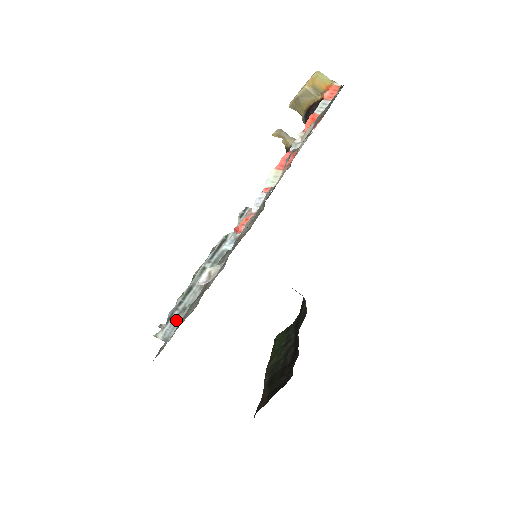
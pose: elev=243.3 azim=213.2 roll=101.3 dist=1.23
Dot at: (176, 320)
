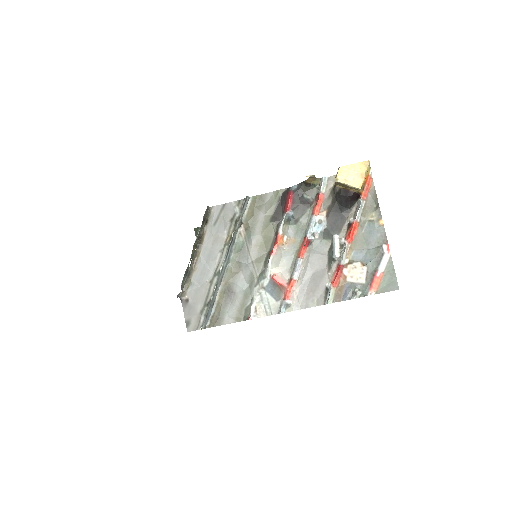
Dot at: (210, 313)
